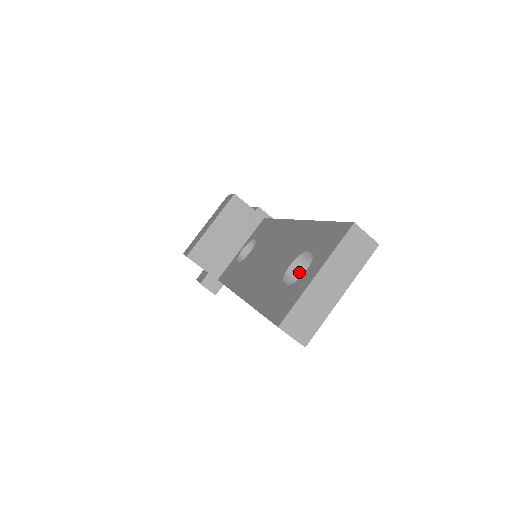
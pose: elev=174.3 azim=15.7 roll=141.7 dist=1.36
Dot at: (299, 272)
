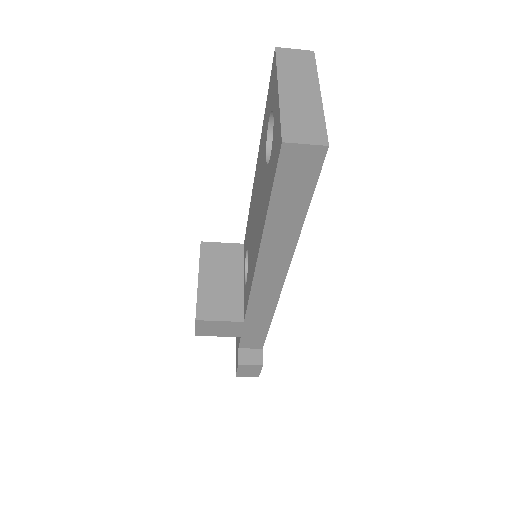
Dot at: occluded
